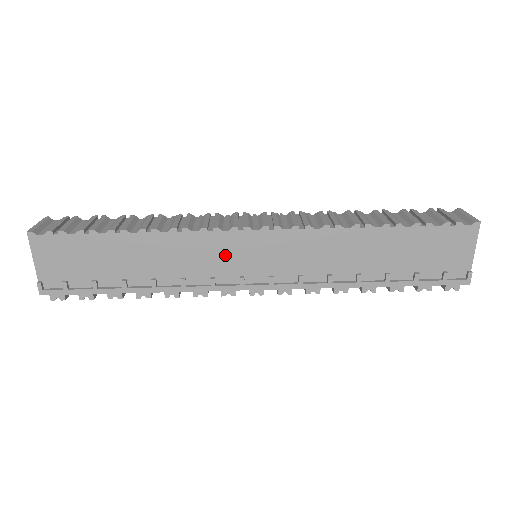
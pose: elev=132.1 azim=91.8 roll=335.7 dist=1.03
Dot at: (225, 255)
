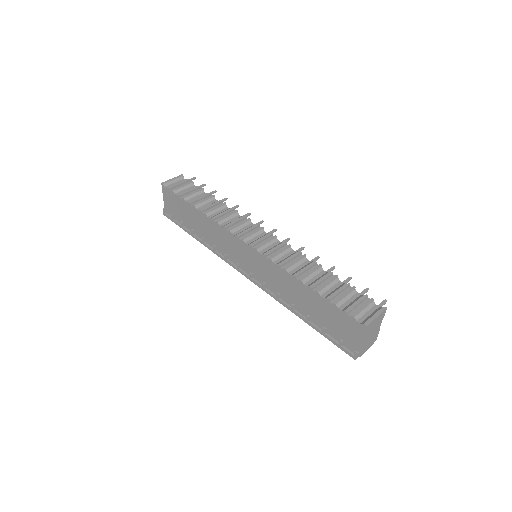
Dot at: (232, 247)
